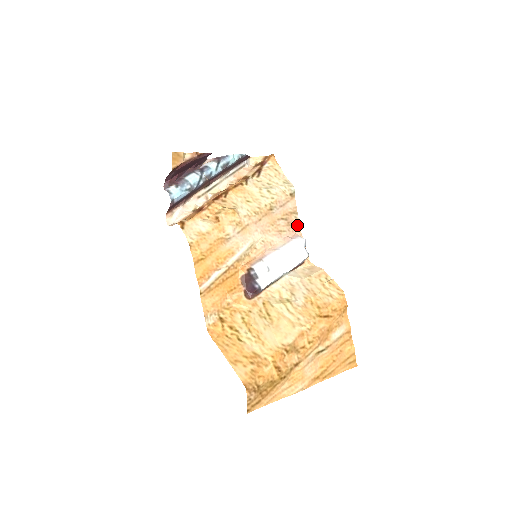
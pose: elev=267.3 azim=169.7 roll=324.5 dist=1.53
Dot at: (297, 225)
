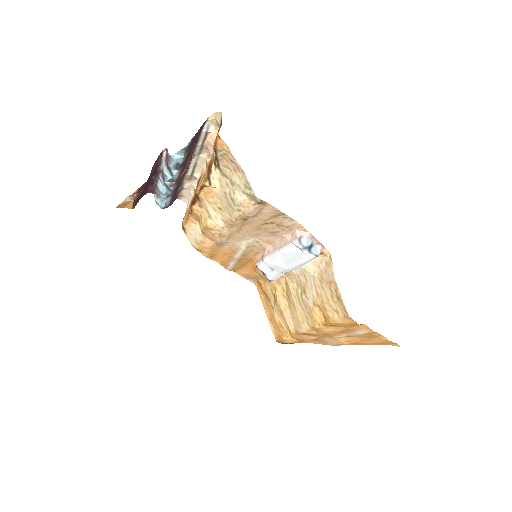
Dot at: (293, 222)
